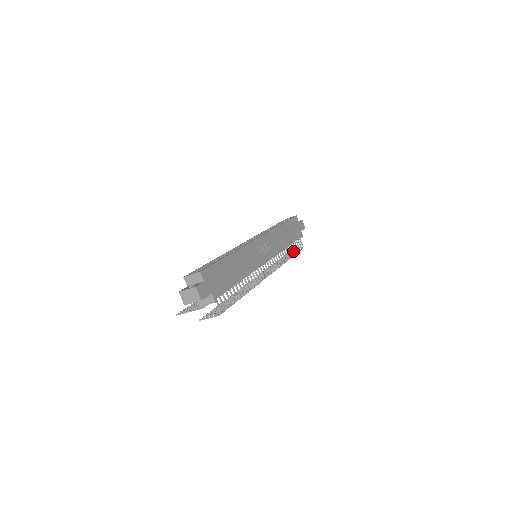
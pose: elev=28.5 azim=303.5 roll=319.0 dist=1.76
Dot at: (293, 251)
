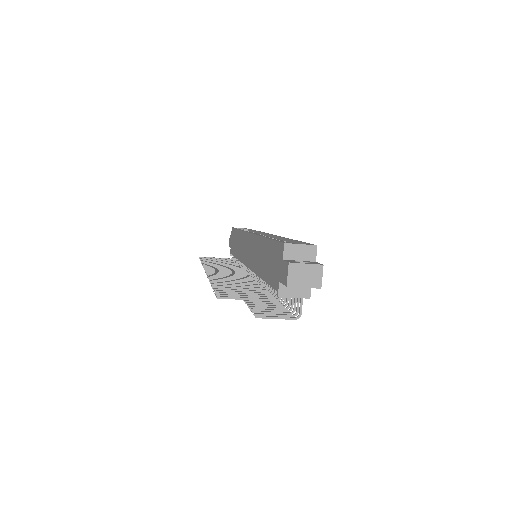
Dot at: occluded
